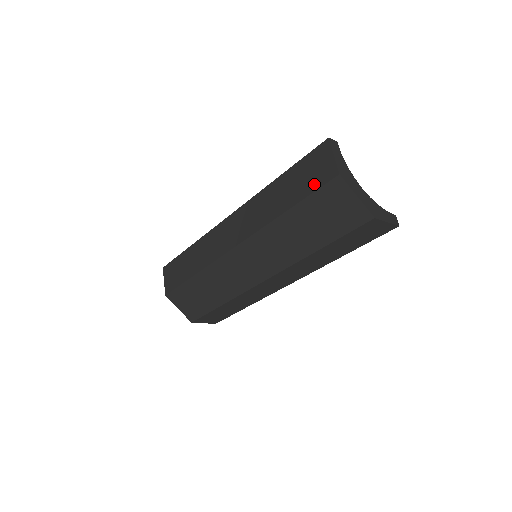
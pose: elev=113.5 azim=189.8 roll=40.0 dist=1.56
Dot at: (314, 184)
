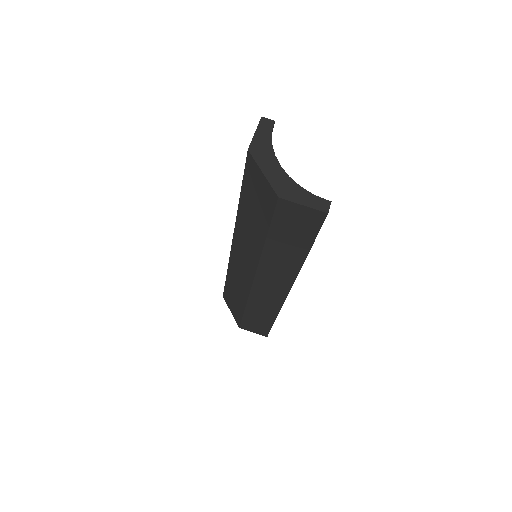
Dot at: occluded
